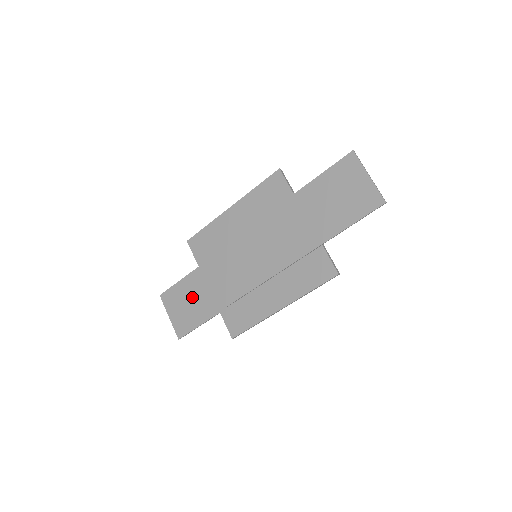
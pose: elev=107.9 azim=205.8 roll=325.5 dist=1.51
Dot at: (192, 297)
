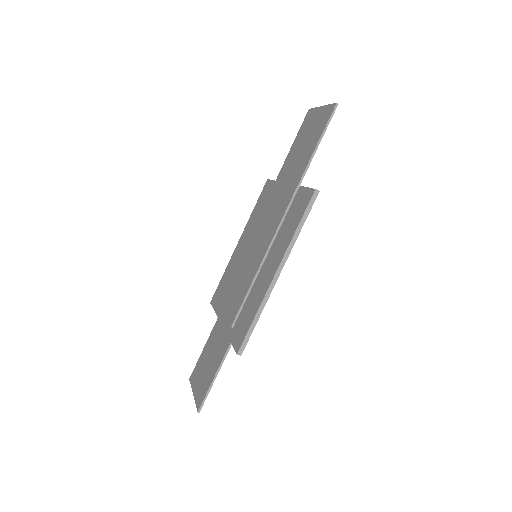
Dot at: (211, 352)
